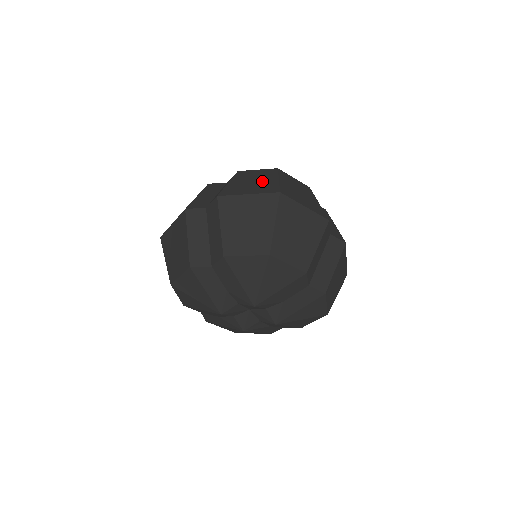
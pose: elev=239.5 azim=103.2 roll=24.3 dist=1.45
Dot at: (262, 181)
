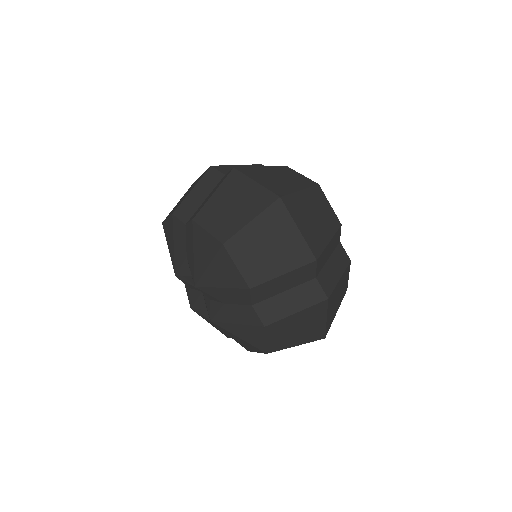
Dot at: (286, 182)
